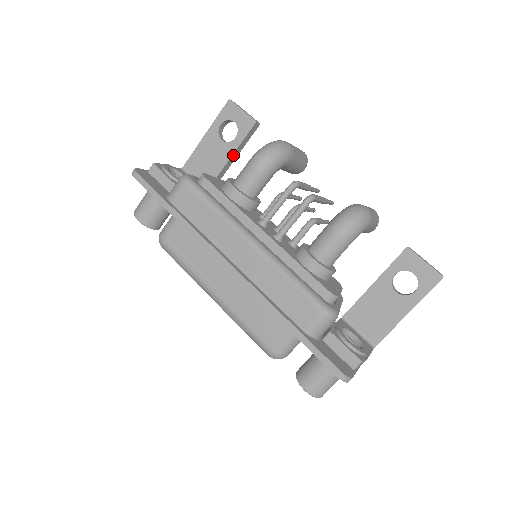
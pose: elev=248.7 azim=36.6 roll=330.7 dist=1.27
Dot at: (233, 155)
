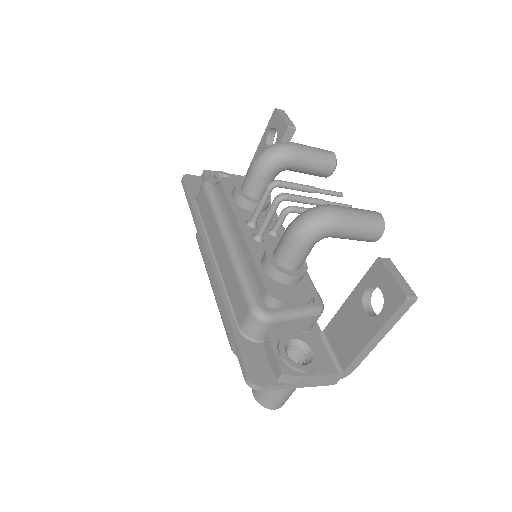
Dot at: occluded
